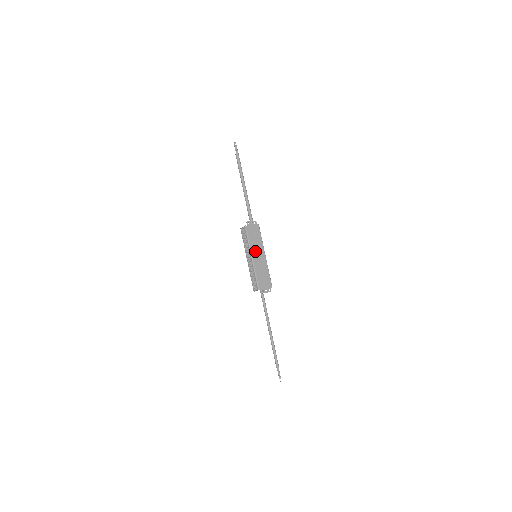
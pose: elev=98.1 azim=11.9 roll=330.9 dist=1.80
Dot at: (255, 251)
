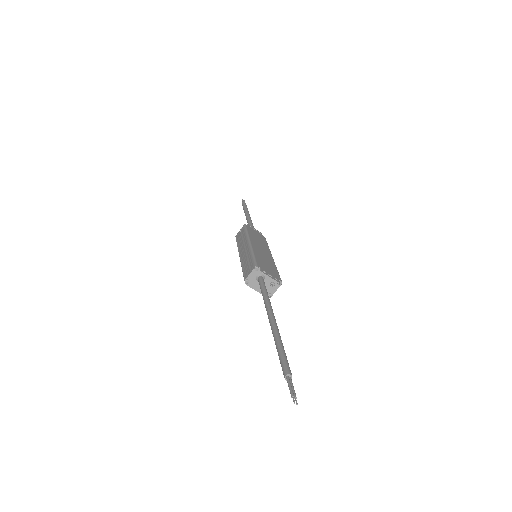
Dot at: (256, 243)
